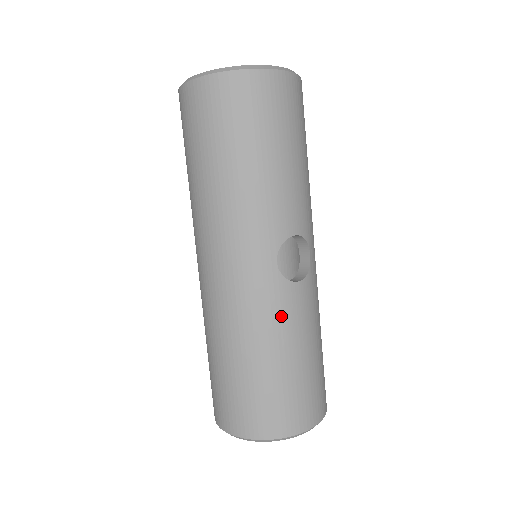
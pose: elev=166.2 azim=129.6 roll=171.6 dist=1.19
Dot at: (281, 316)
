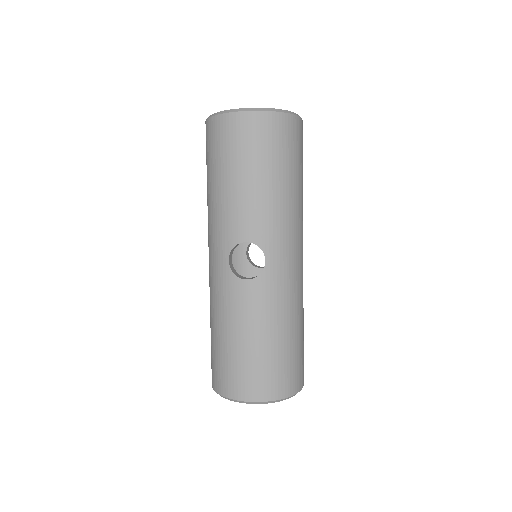
Dot at: (229, 303)
